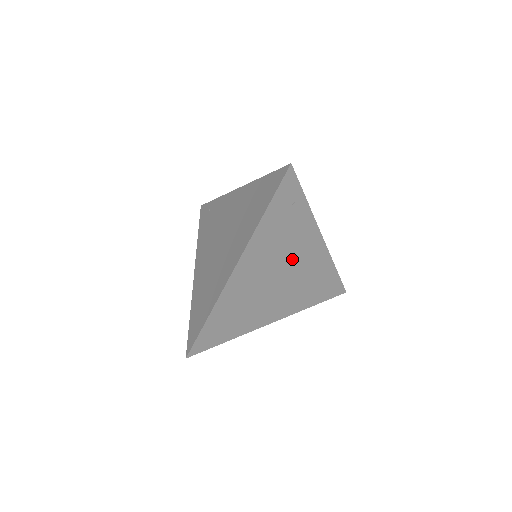
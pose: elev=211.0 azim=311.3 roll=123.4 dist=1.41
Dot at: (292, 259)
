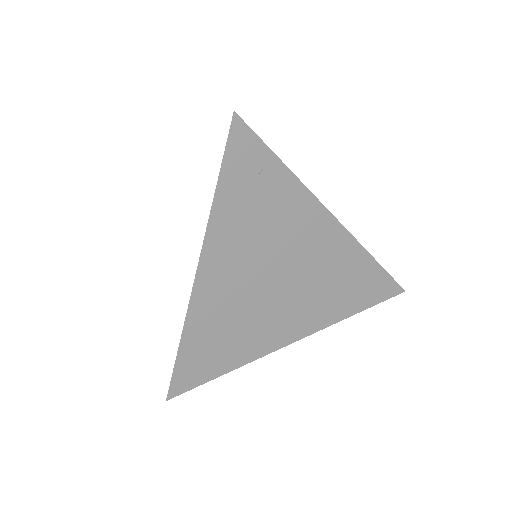
Dot at: (290, 252)
